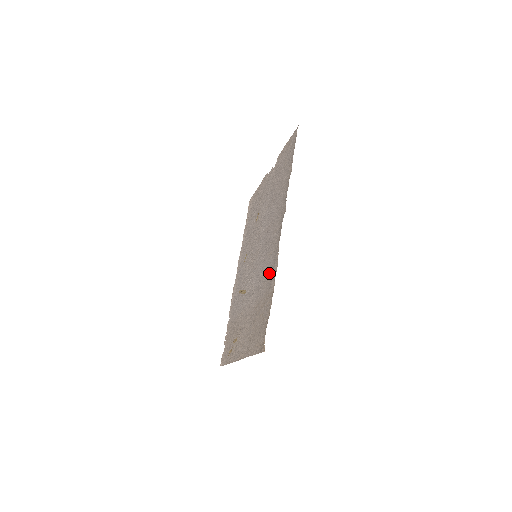
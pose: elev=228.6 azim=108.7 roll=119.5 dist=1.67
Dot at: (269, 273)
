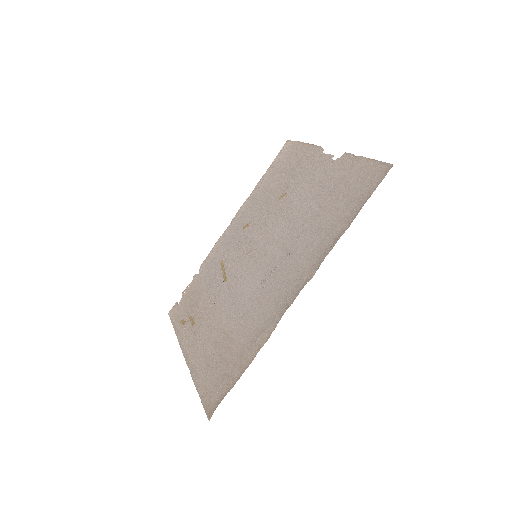
Dot at: (256, 325)
